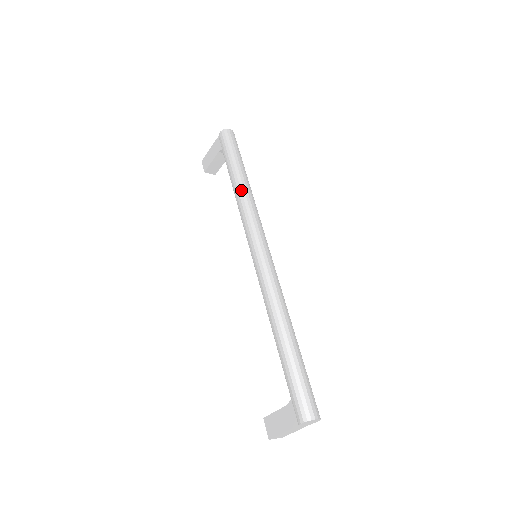
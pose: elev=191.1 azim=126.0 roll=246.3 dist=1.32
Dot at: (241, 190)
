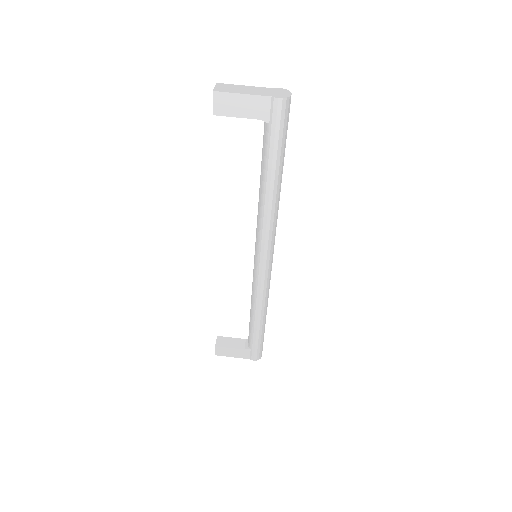
Dot at: (276, 201)
